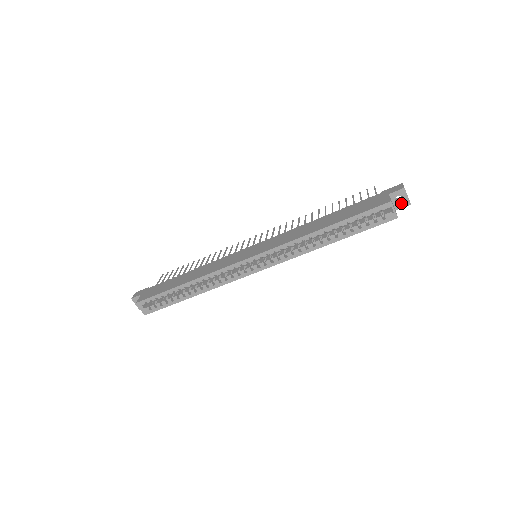
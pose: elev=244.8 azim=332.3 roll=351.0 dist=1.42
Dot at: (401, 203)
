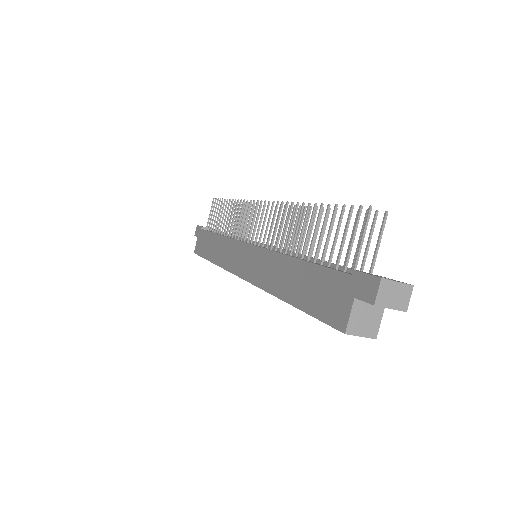
Dot at: occluded
